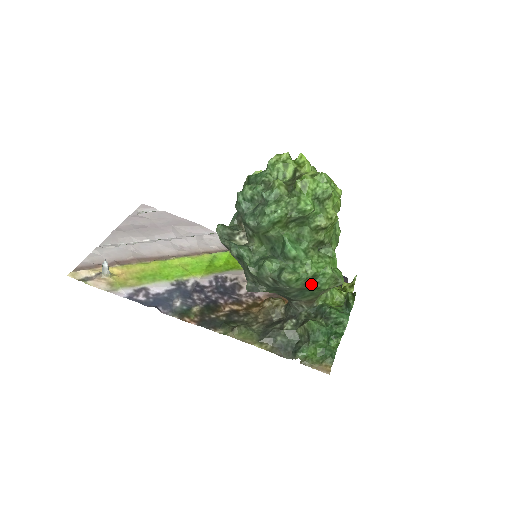
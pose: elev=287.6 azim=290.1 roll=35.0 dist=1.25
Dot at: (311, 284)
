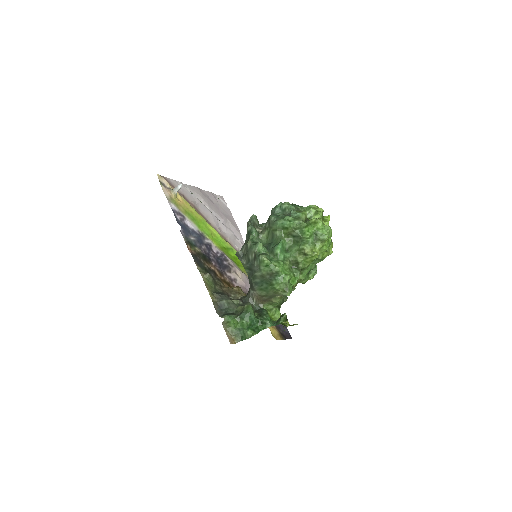
Dot at: (271, 278)
